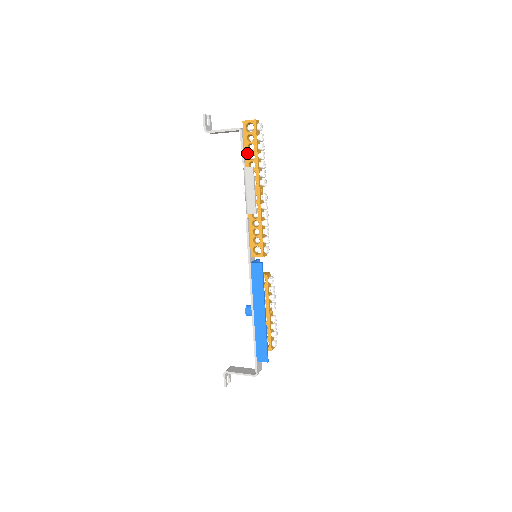
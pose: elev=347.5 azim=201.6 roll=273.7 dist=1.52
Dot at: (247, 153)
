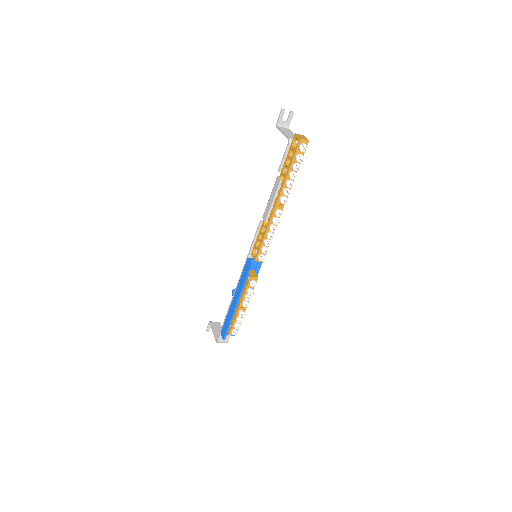
Dot at: (285, 165)
